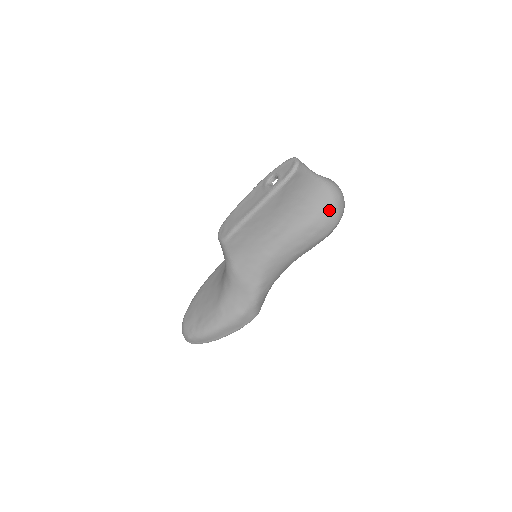
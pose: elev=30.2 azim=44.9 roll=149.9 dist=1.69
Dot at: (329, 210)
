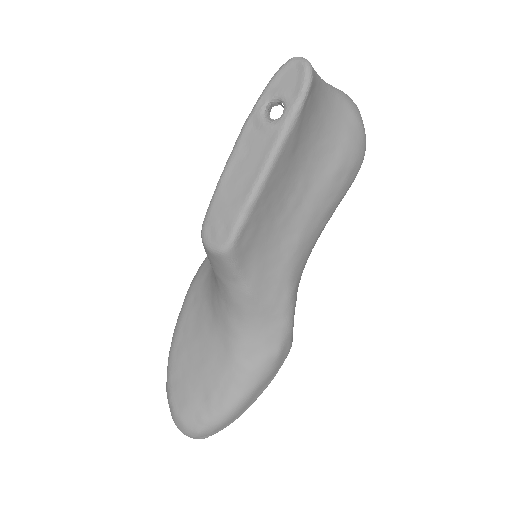
Dot at: (355, 134)
